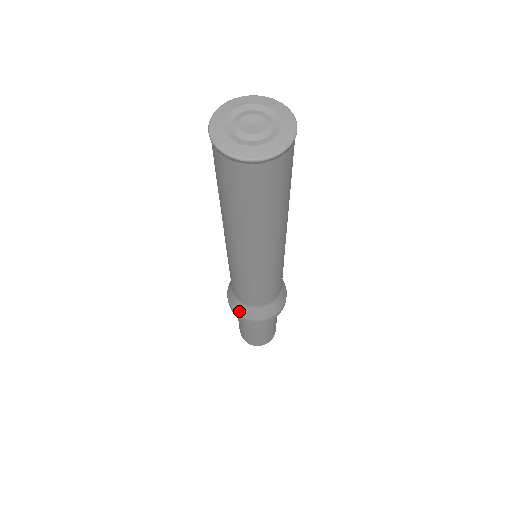
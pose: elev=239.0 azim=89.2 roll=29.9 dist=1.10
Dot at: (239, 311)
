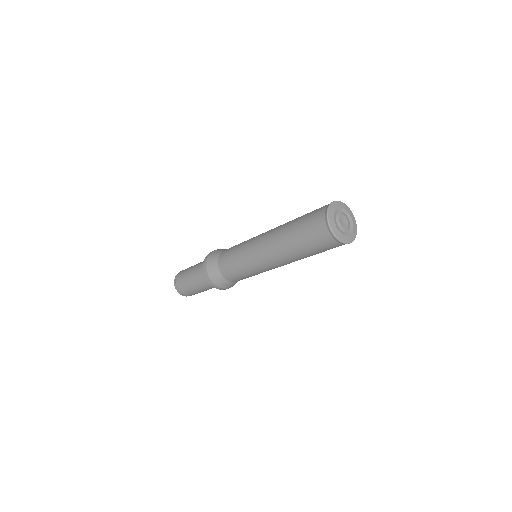
Dot at: (210, 268)
